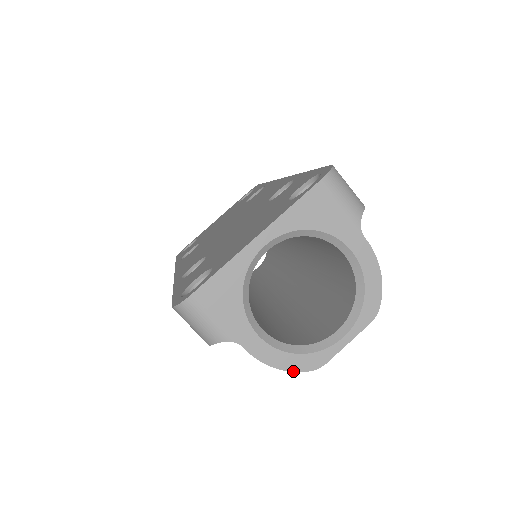
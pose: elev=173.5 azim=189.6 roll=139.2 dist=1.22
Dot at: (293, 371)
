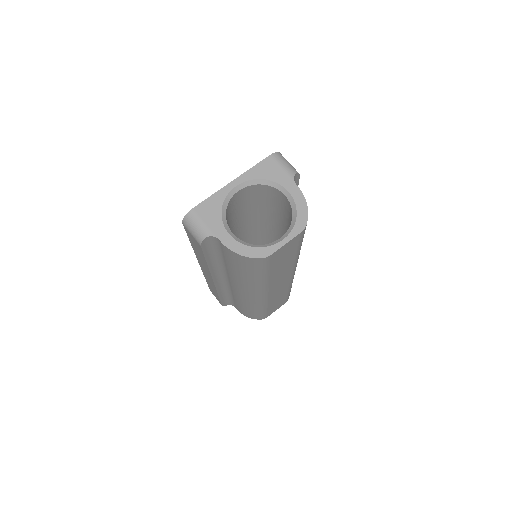
Dot at: (250, 257)
